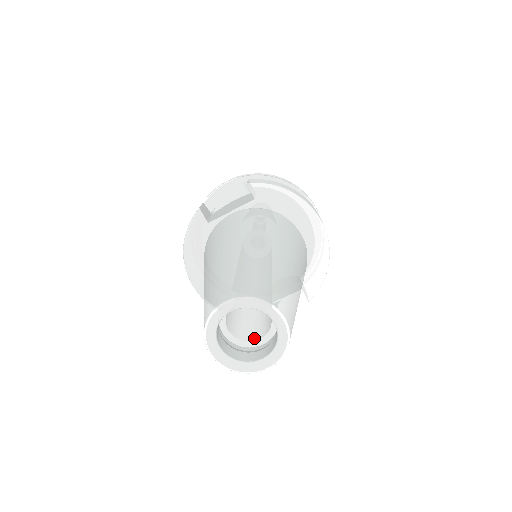
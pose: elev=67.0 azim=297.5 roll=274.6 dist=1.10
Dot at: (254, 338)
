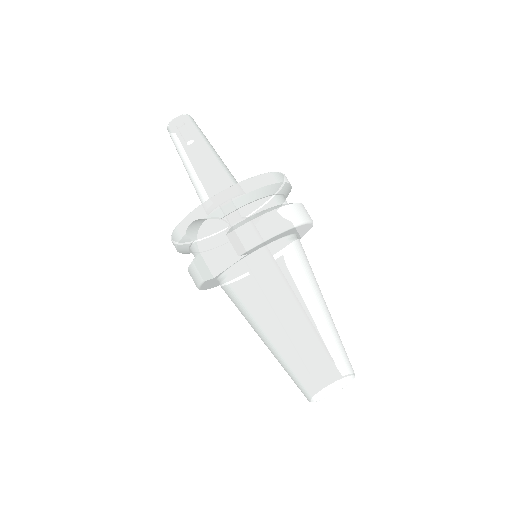
Dot at: occluded
